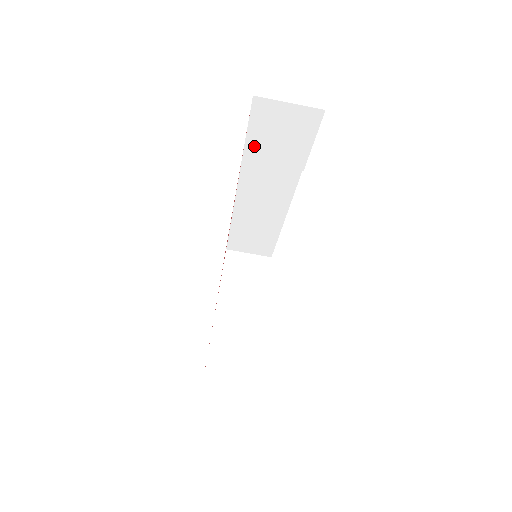
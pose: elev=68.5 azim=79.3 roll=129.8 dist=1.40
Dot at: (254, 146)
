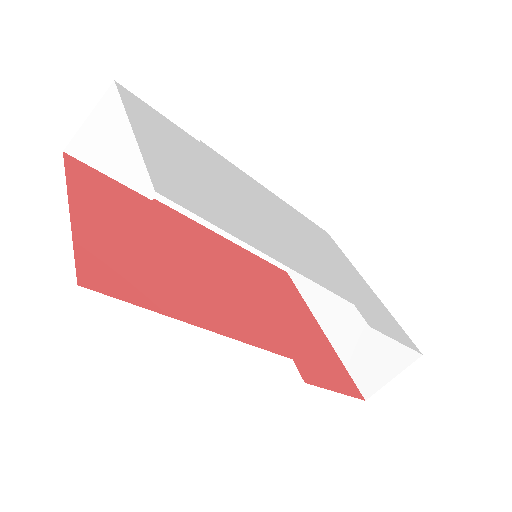
Dot at: (139, 181)
